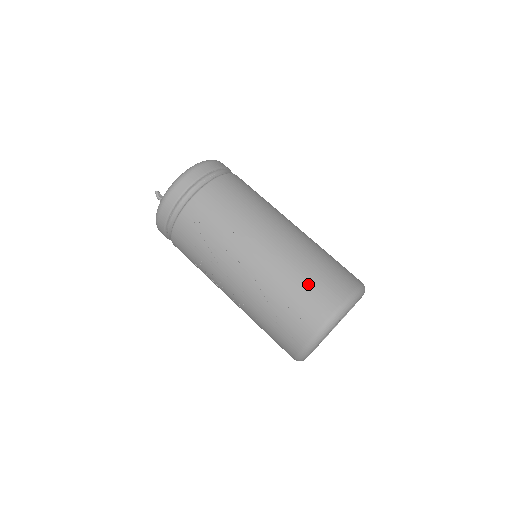
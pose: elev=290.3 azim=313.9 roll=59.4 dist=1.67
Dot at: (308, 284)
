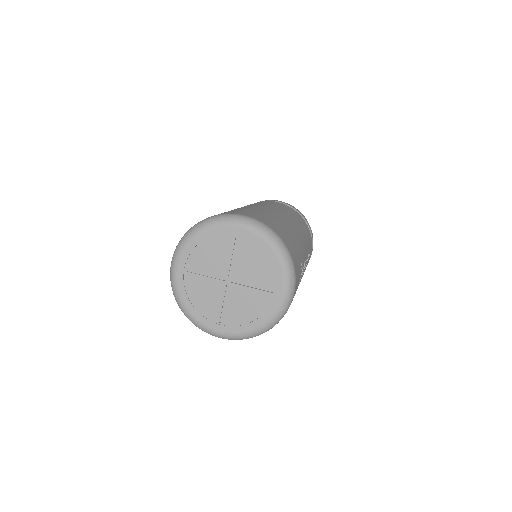
Dot at: (237, 210)
